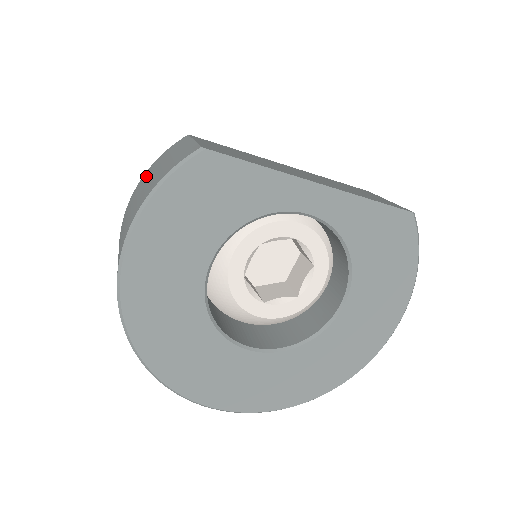
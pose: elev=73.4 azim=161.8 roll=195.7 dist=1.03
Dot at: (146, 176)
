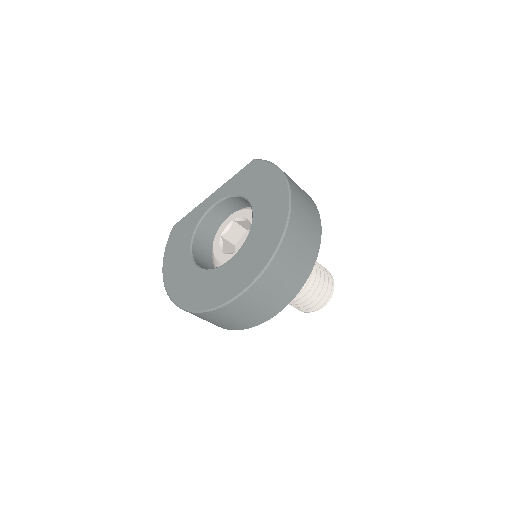
Dot at: occluded
